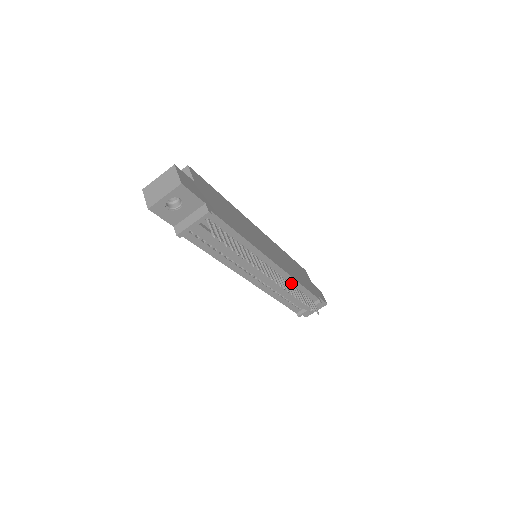
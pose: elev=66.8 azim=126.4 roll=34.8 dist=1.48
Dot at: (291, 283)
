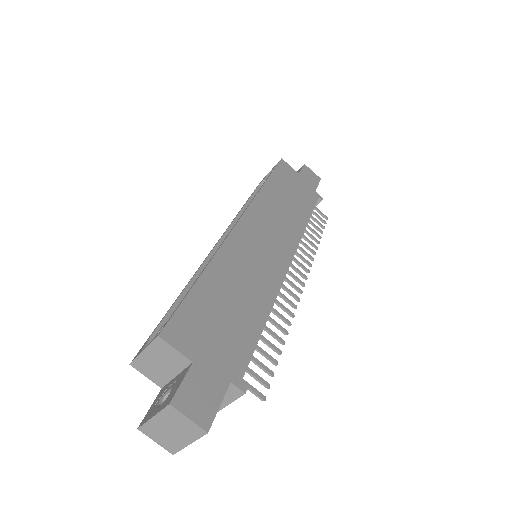
Dot at: occluded
